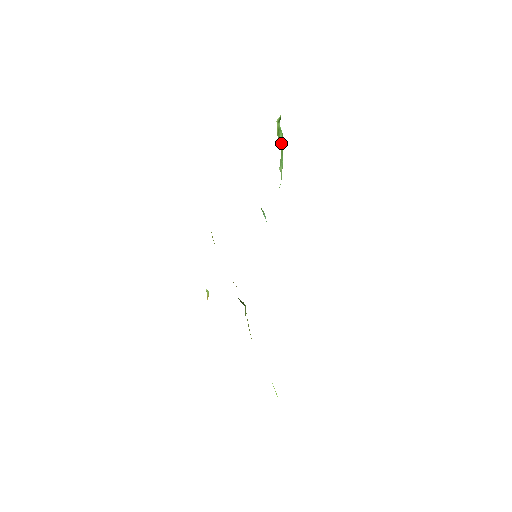
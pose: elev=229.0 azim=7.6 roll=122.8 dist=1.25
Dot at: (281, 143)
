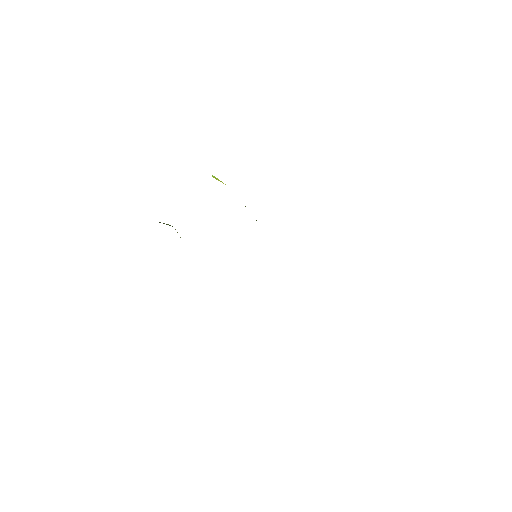
Dot at: occluded
